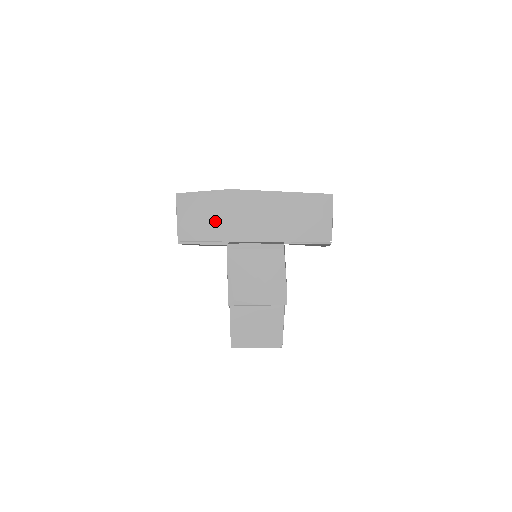
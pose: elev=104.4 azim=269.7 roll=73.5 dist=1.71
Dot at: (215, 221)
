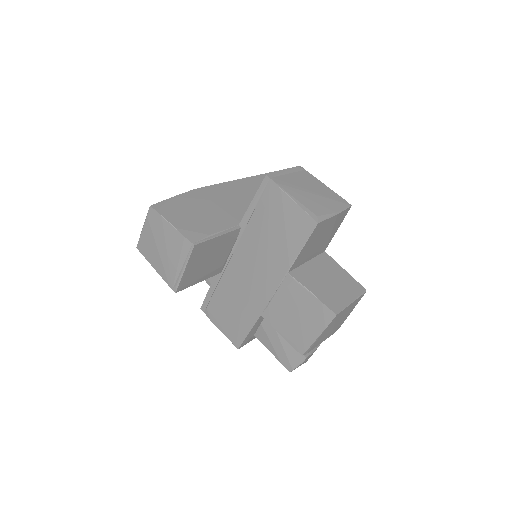
Dot at: (209, 214)
